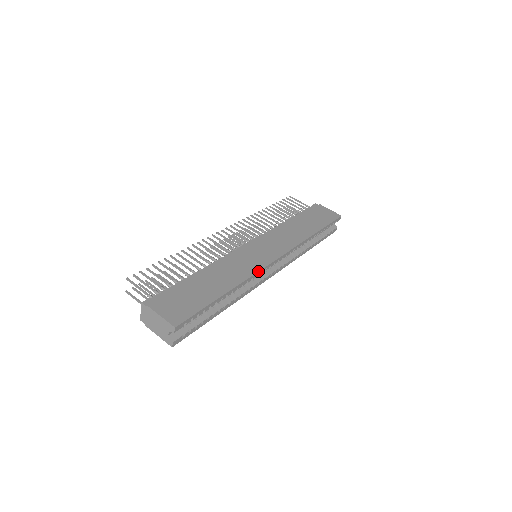
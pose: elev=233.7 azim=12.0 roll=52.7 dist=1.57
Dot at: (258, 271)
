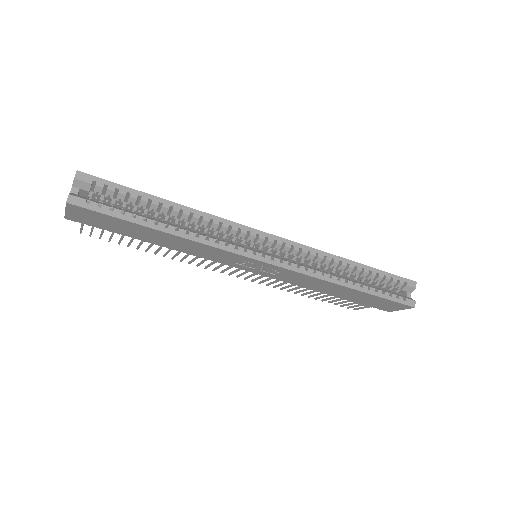
Dot at: occluded
